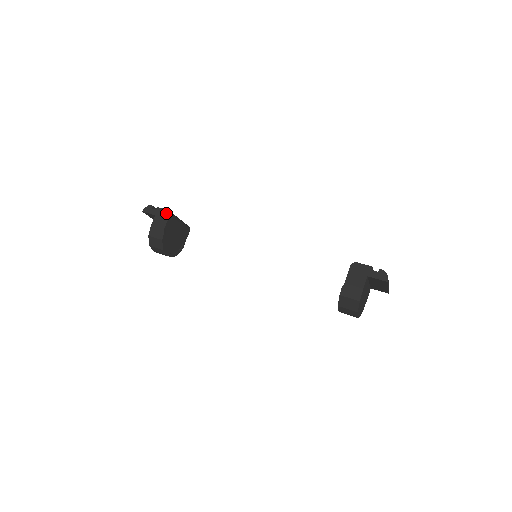
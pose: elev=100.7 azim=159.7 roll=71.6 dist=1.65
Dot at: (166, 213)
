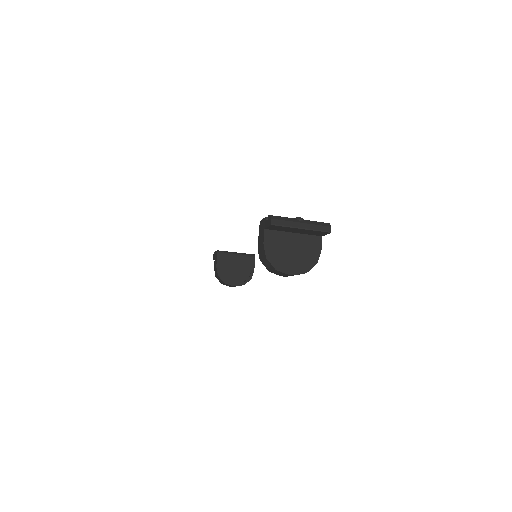
Dot at: (216, 253)
